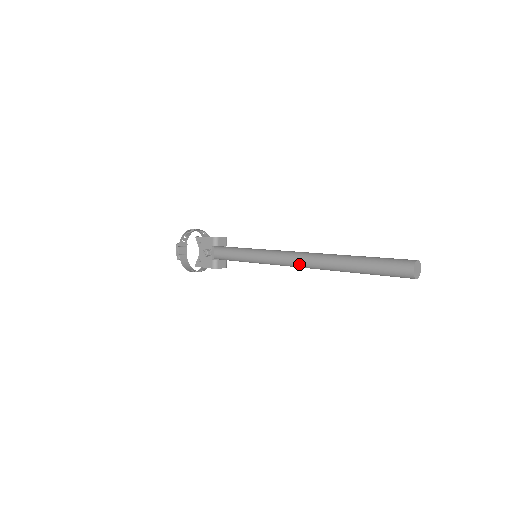
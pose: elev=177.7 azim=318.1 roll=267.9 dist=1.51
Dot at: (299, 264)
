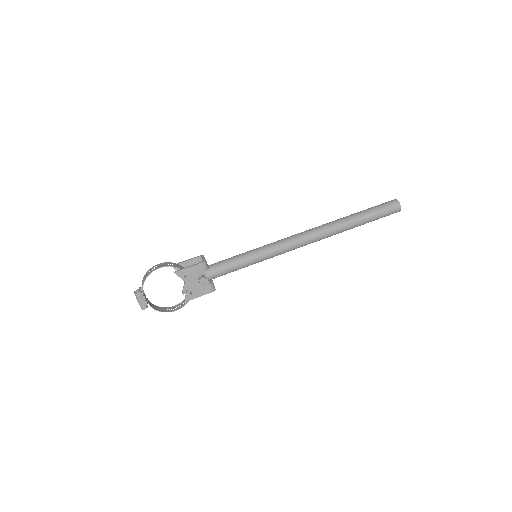
Dot at: (311, 242)
